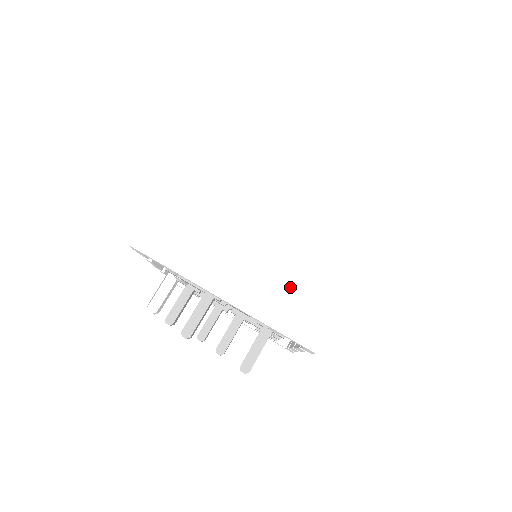
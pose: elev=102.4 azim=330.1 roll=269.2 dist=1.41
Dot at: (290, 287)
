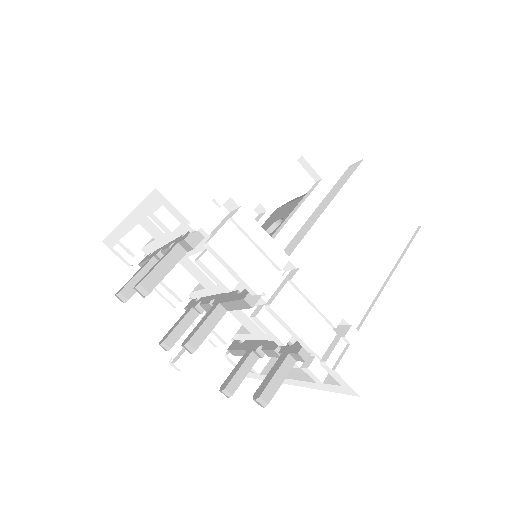
Dot at: occluded
